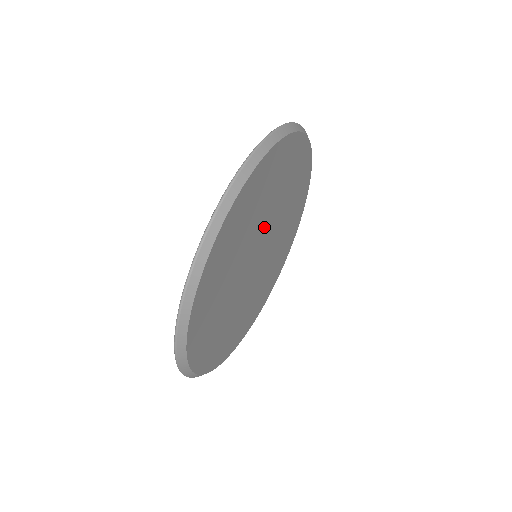
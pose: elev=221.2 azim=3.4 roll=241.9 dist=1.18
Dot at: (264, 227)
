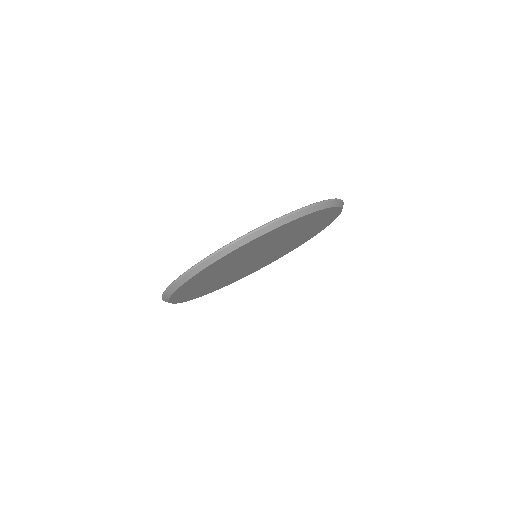
Dot at: (266, 248)
